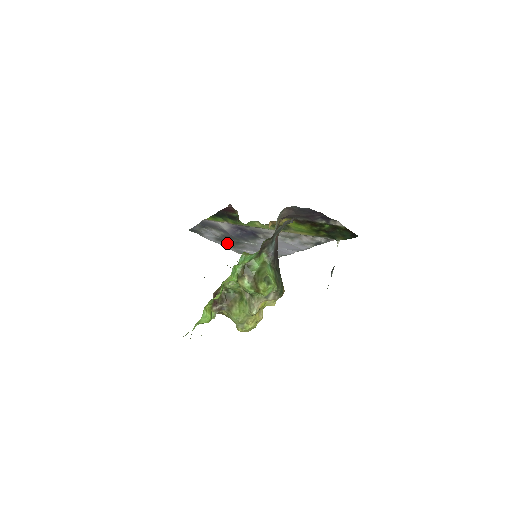
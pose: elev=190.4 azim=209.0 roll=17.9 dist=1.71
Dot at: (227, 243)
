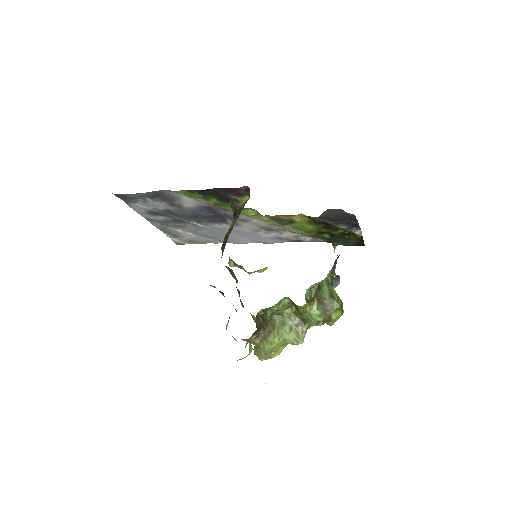
Dot at: (159, 218)
